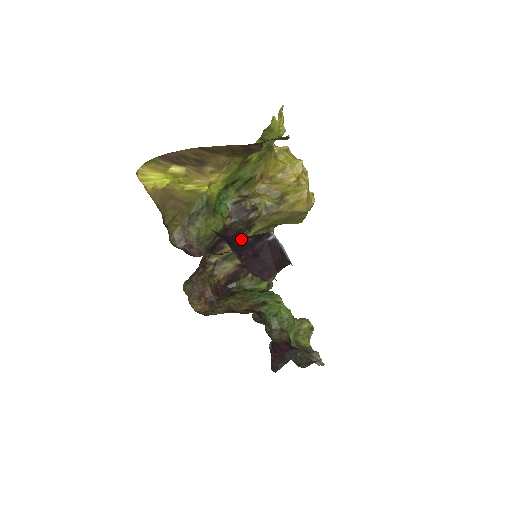
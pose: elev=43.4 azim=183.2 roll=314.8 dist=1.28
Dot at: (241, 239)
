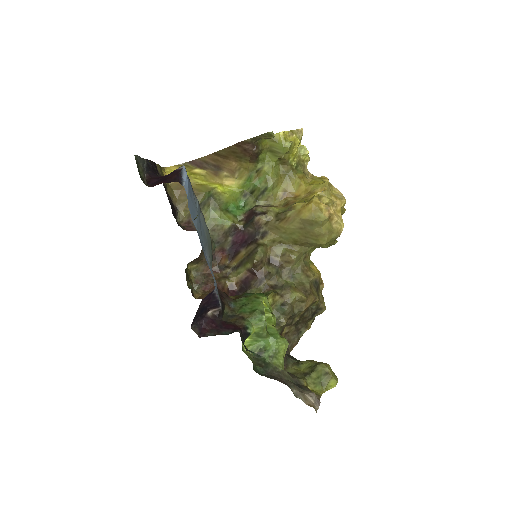
Dot at: occluded
